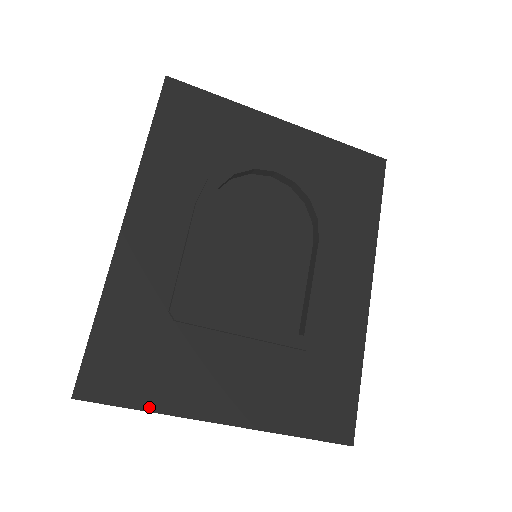
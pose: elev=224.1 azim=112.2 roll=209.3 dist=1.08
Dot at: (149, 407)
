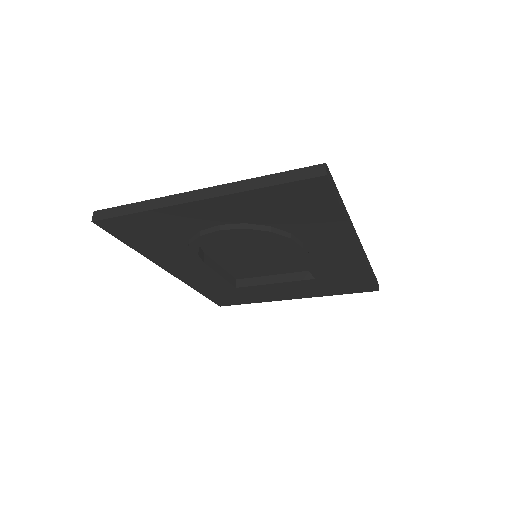
Dot at: (253, 302)
